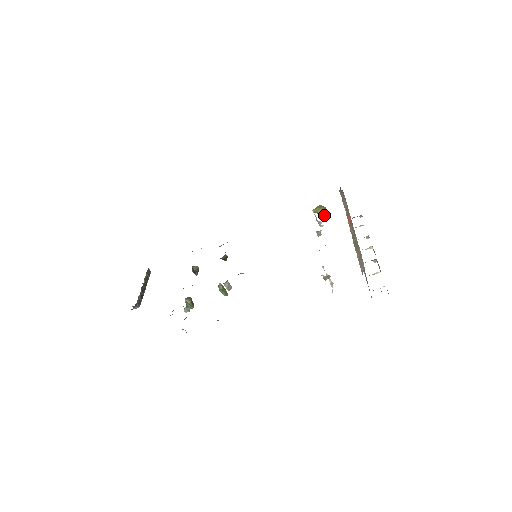
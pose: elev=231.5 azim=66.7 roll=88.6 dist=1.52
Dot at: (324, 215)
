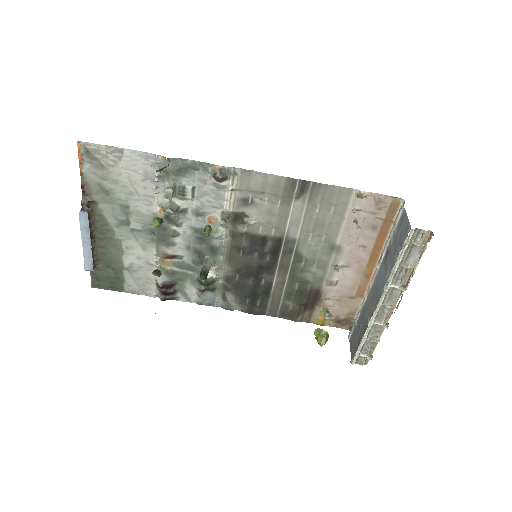
Dot at: (325, 339)
